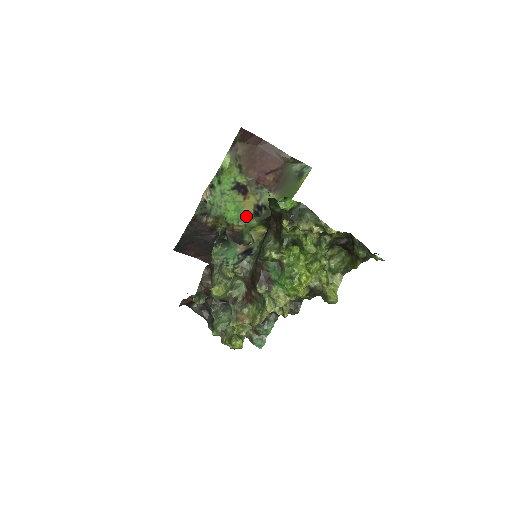
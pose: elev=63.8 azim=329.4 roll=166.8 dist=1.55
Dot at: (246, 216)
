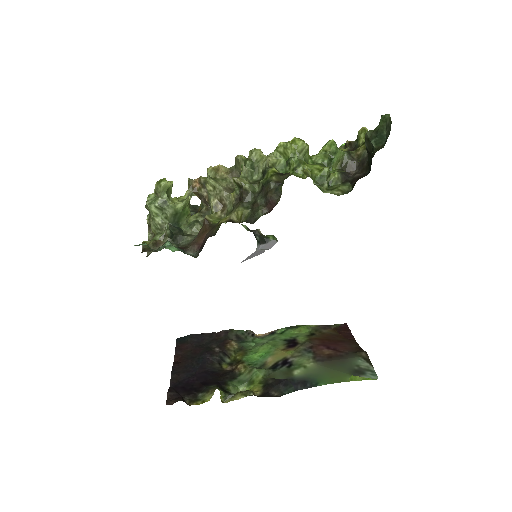
Dot at: (263, 365)
